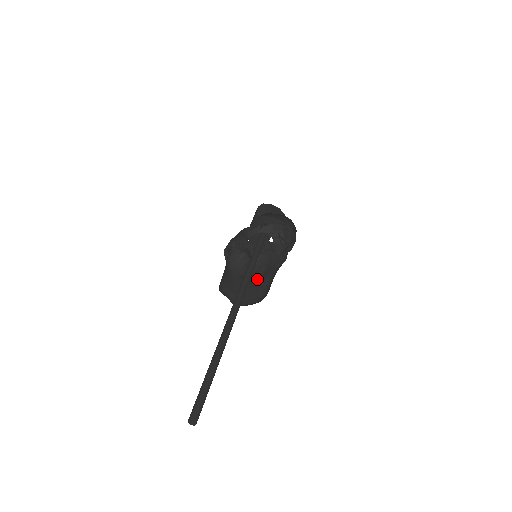
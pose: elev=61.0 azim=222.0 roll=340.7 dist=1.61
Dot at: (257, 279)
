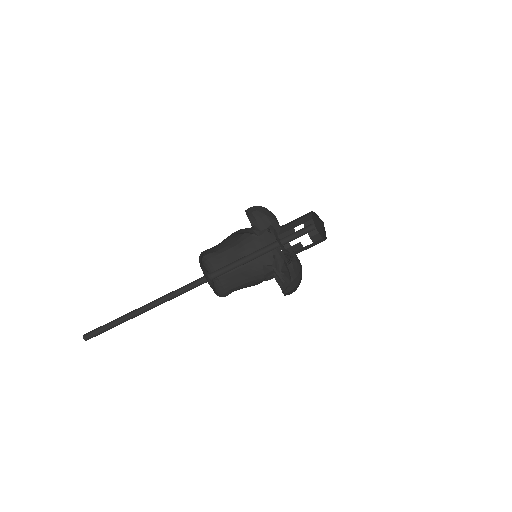
Dot at: (245, 246)
